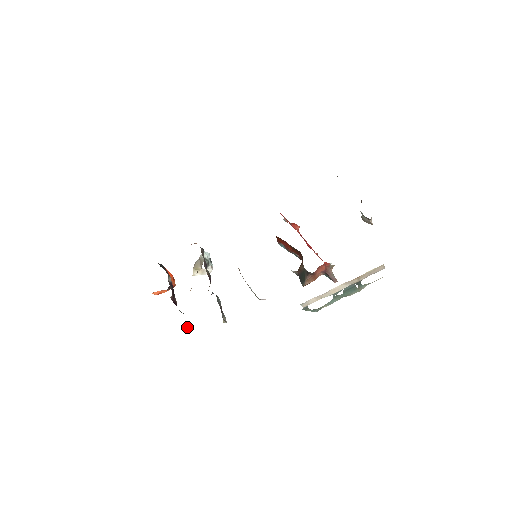
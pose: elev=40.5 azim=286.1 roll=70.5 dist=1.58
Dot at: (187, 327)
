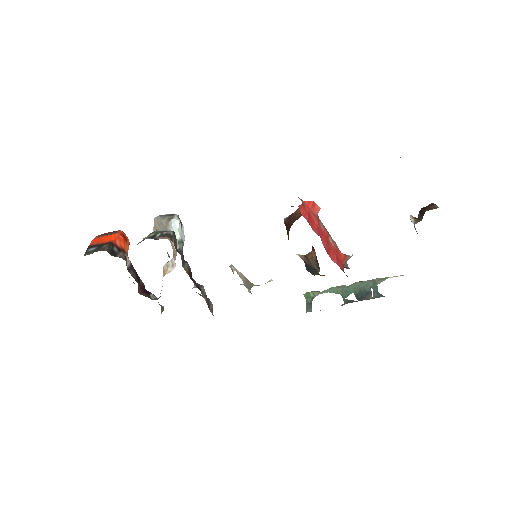
Dot at: (163, 307)
